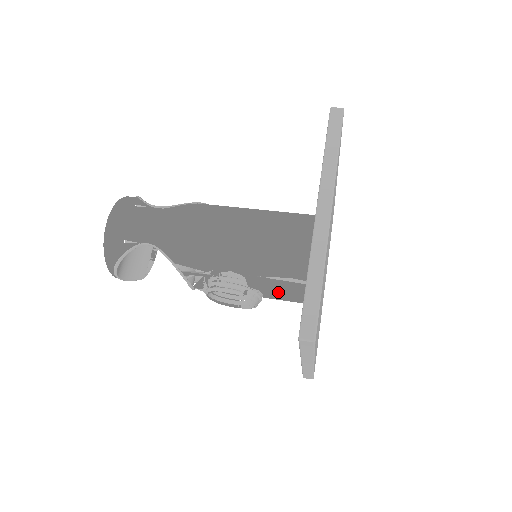
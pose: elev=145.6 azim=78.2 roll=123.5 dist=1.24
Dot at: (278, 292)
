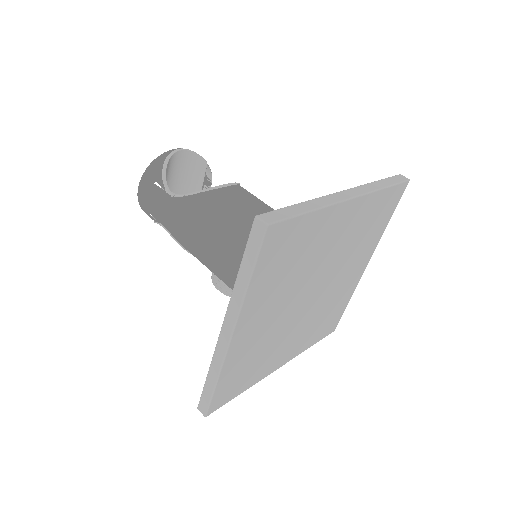
Dot at: occluded
